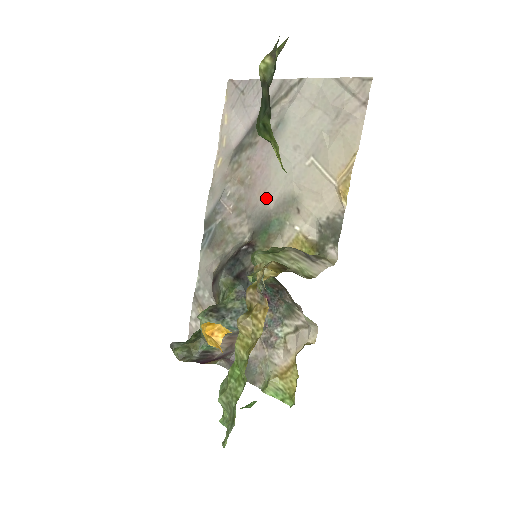
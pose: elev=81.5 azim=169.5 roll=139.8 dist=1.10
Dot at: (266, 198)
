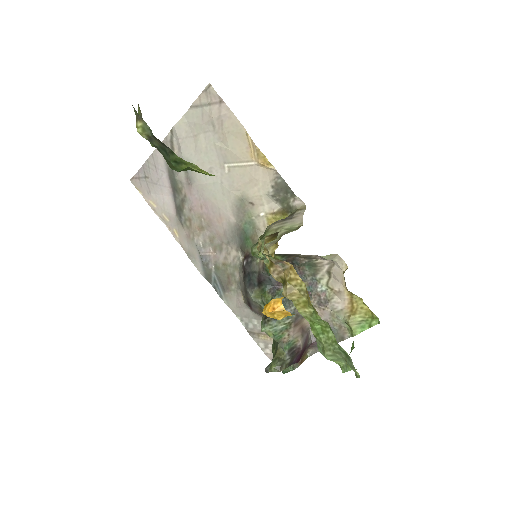
Dot at: (225, 219)
